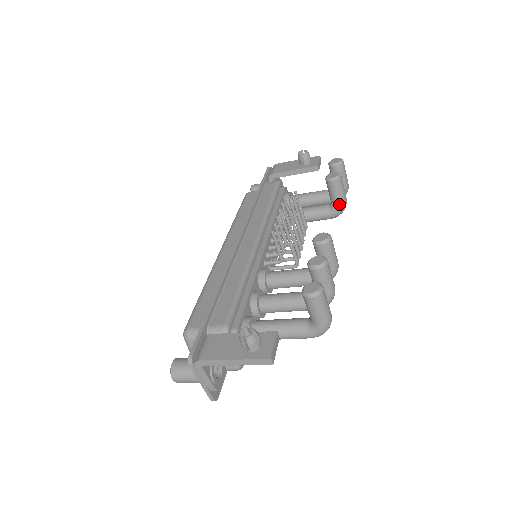
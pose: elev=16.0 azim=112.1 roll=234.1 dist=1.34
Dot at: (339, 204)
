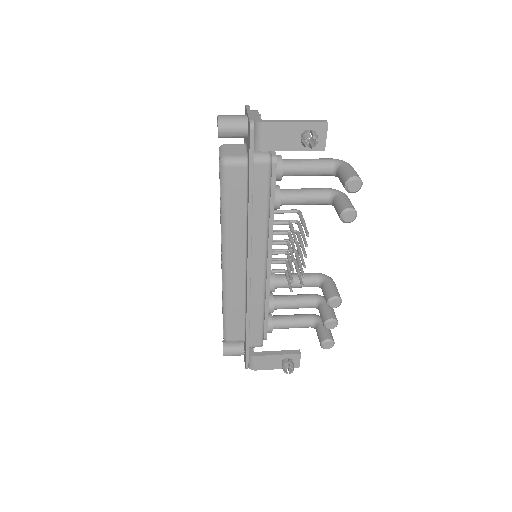
Dot at: occluded
